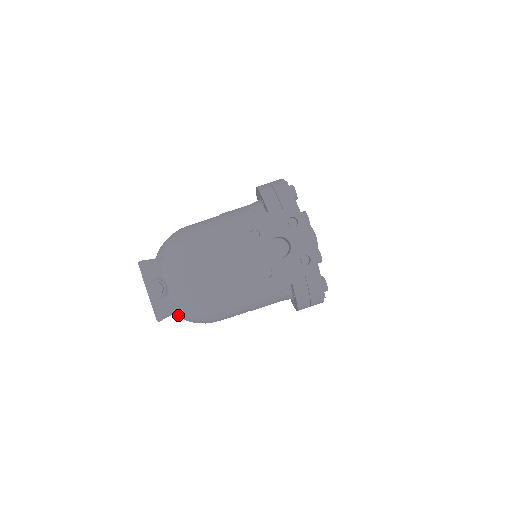
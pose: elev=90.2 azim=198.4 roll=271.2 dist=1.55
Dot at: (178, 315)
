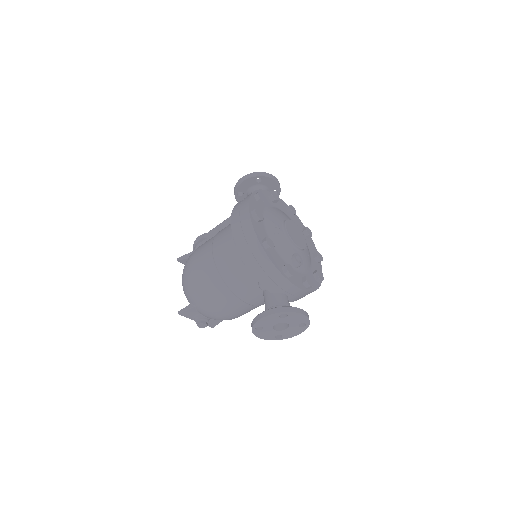
Dot at: occluded
